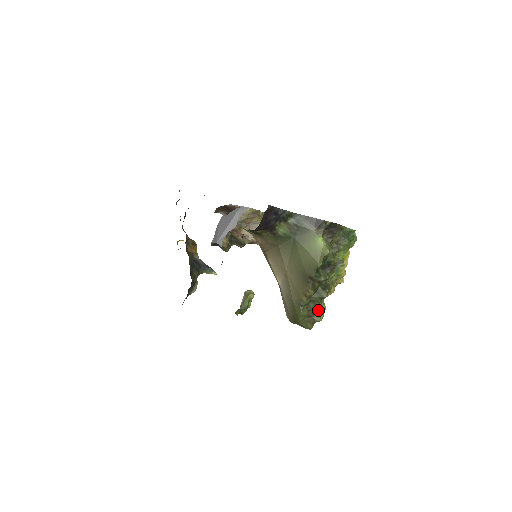
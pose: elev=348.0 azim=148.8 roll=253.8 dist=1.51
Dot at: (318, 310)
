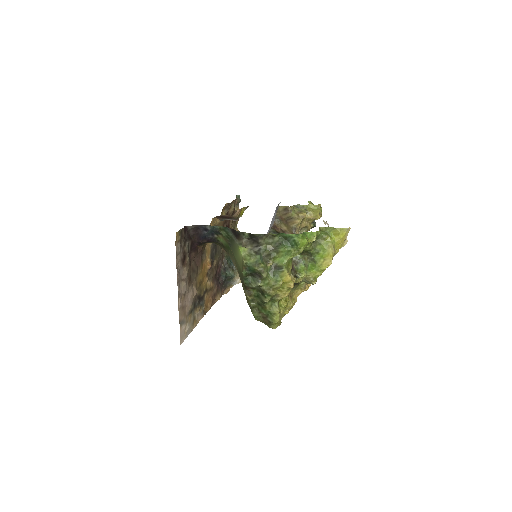
Dot at: (268, 312)
